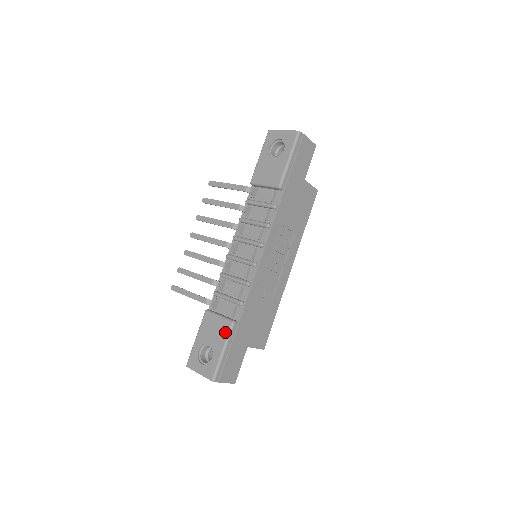
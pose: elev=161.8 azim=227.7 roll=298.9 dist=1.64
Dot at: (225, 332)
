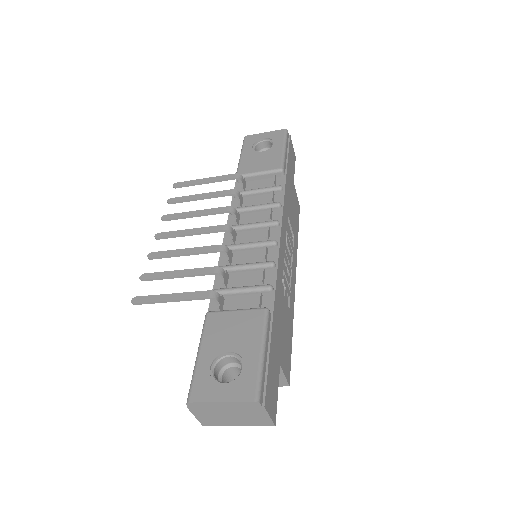
Dot at: (257, 324)
